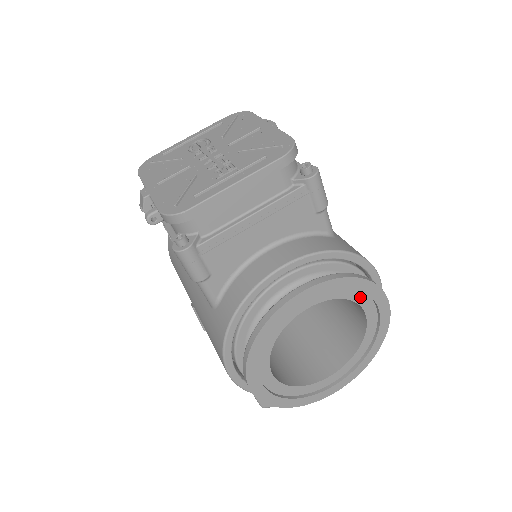
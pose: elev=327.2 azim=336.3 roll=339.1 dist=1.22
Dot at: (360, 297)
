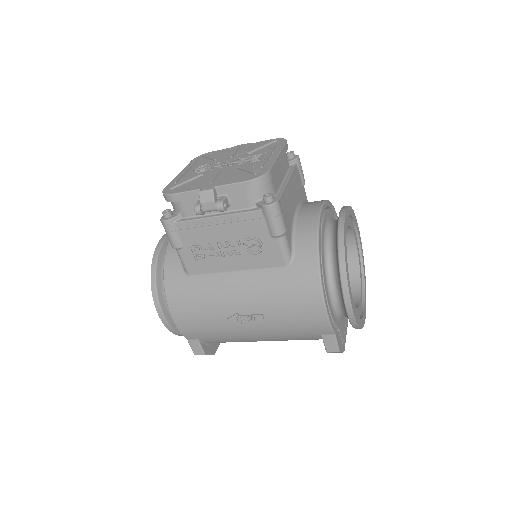
Dot at: (353, 228)
